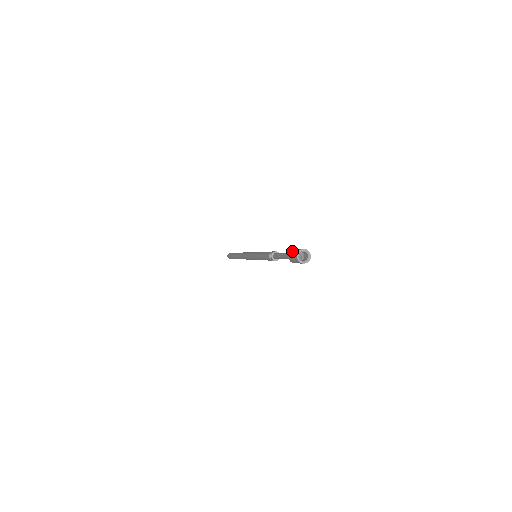
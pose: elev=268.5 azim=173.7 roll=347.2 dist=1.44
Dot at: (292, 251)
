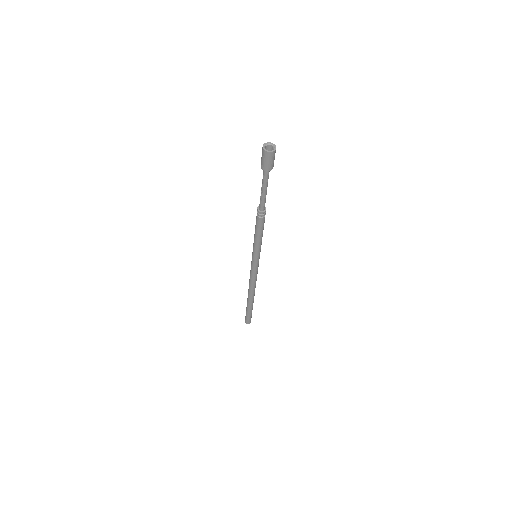
Dot at: (261, 160)
